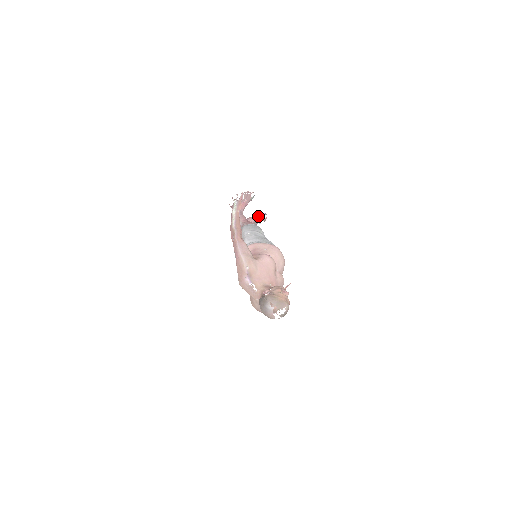
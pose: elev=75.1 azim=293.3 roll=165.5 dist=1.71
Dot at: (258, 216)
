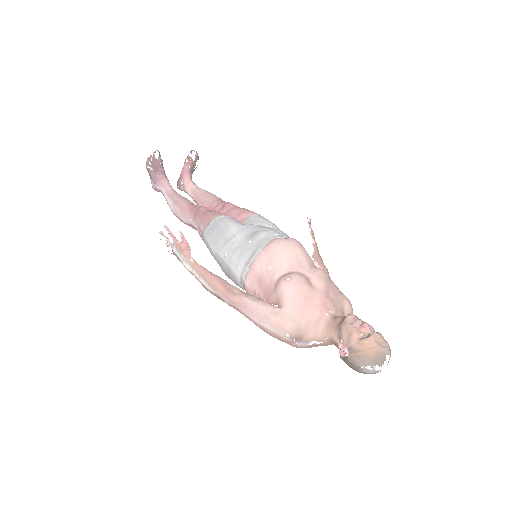
Dot at: (187, 164)
